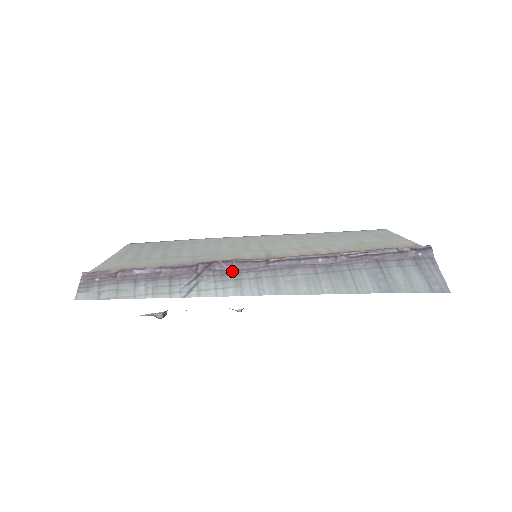
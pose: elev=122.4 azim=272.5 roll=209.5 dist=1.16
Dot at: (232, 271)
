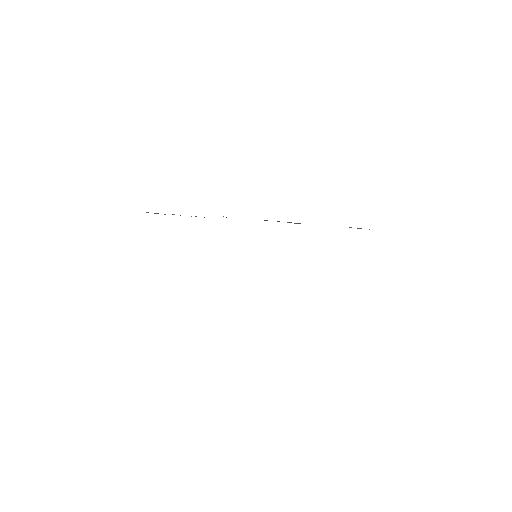
Dot at: occluded
